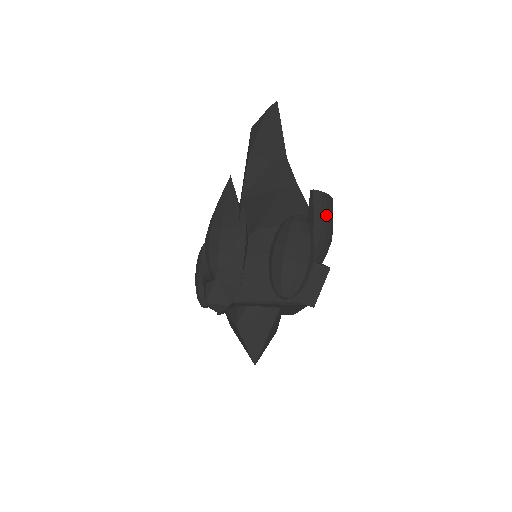
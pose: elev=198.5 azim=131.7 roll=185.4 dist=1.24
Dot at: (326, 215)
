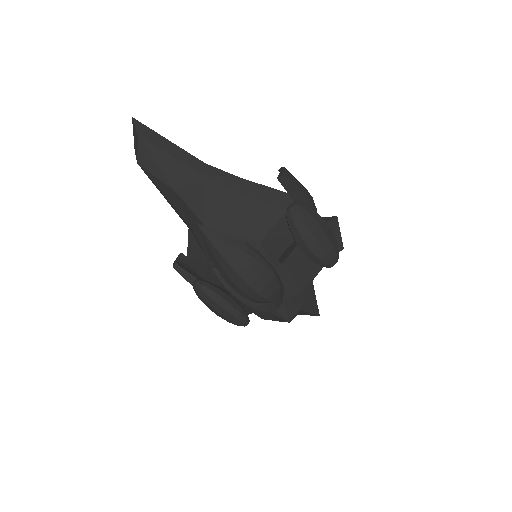
Dot at: (301, 185)
